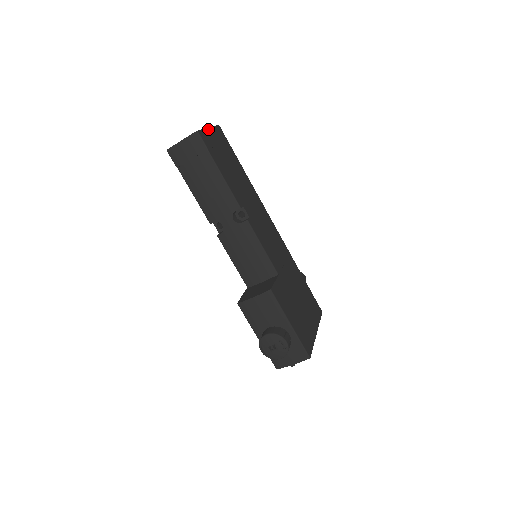
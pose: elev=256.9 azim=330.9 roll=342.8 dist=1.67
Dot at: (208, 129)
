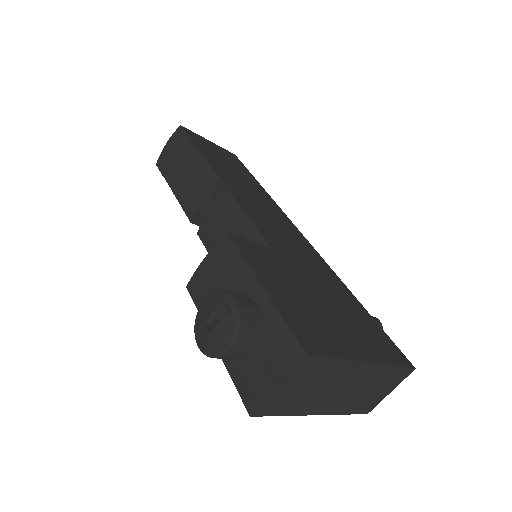
Dot at: (206, 140)
